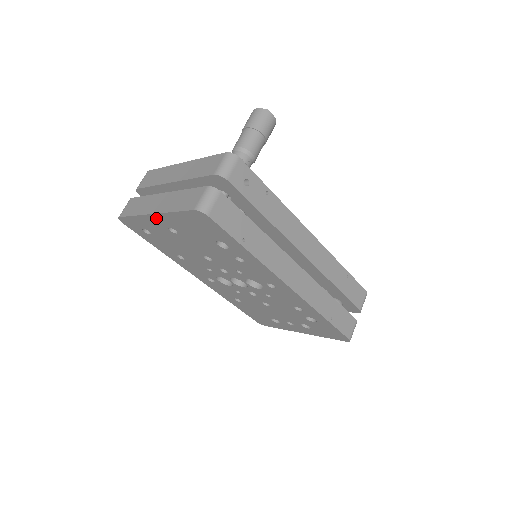
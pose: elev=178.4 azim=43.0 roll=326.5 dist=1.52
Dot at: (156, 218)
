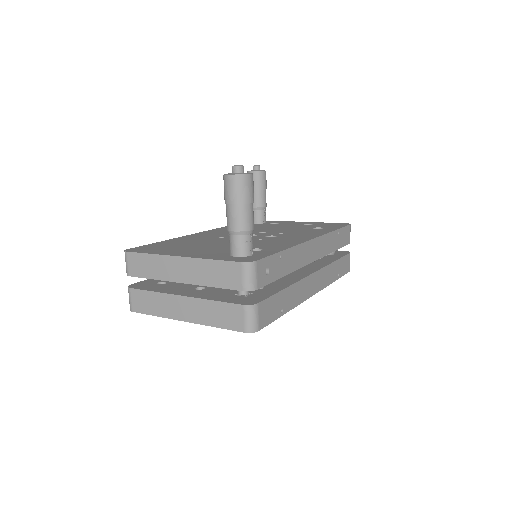
Dot at: occluded
